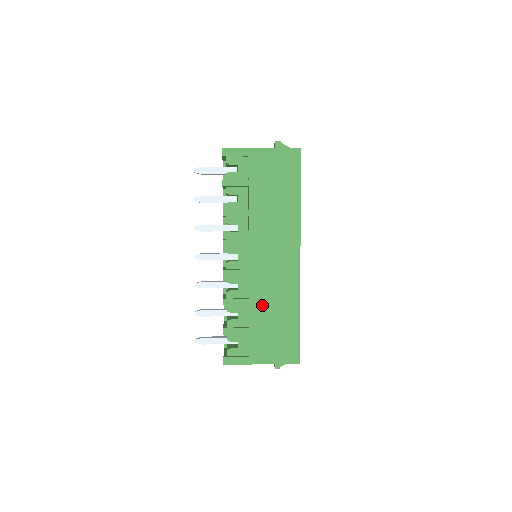
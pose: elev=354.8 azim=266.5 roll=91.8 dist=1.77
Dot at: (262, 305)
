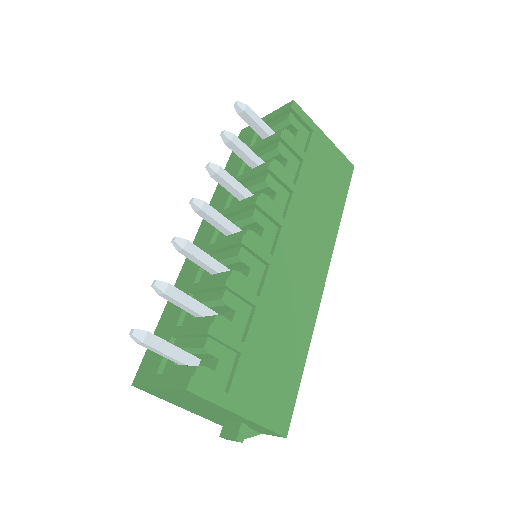
Dot at: (271, 317)
